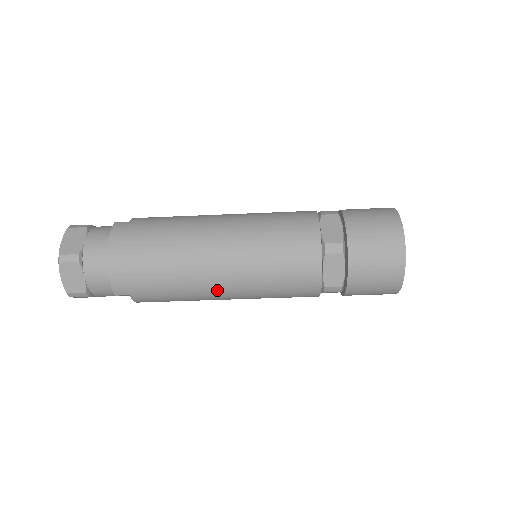
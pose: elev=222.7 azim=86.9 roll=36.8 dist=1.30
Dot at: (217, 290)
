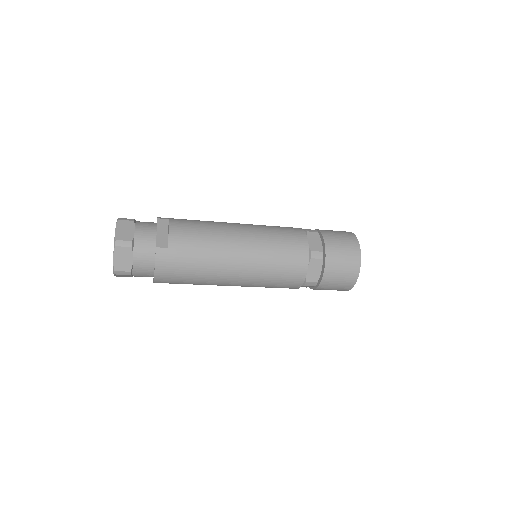
Dot at: occluded
